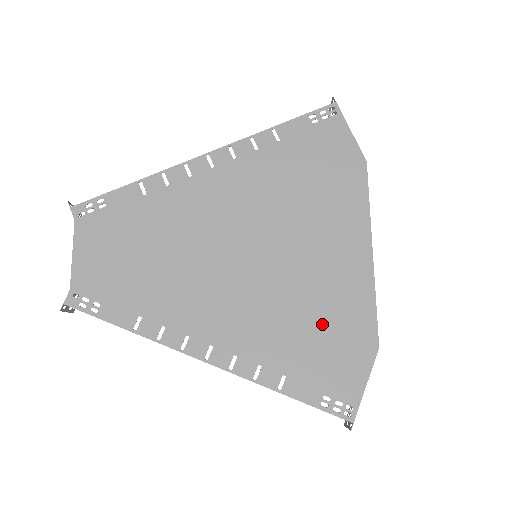
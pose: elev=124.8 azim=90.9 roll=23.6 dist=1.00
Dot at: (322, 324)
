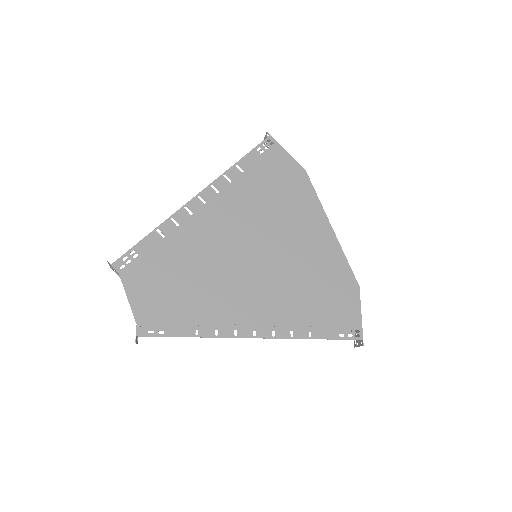
Dot at: (320, 284)
